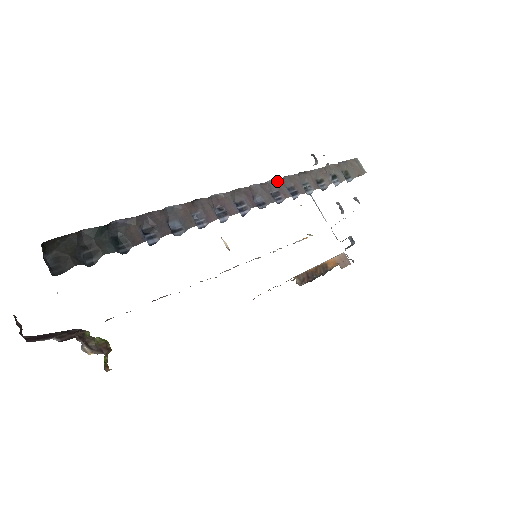
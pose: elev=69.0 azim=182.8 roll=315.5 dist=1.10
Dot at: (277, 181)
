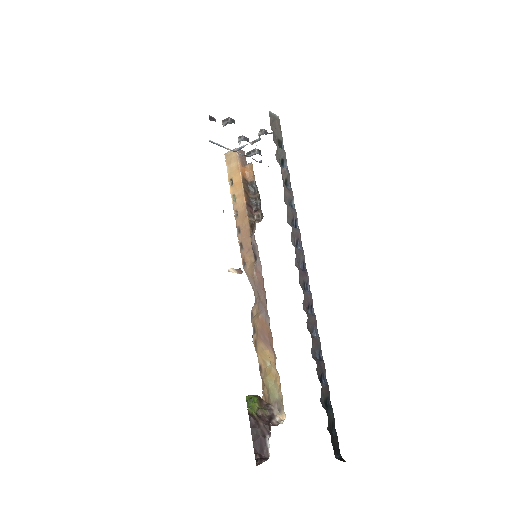
Dot at: (291, 233)
